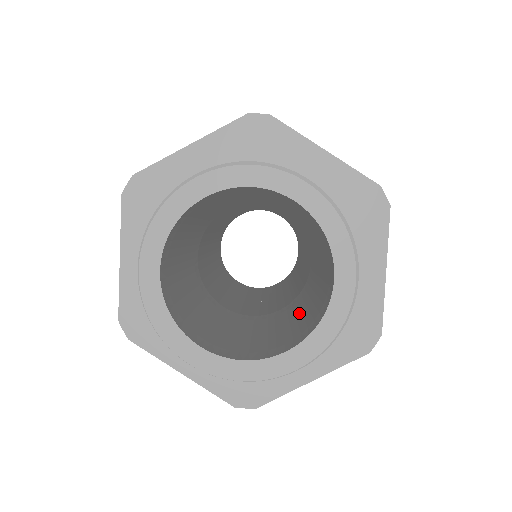
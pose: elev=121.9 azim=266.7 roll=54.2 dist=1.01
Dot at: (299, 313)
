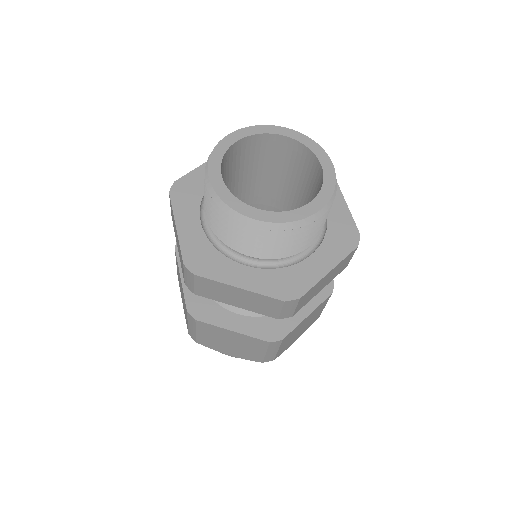
Dot at: occluded
